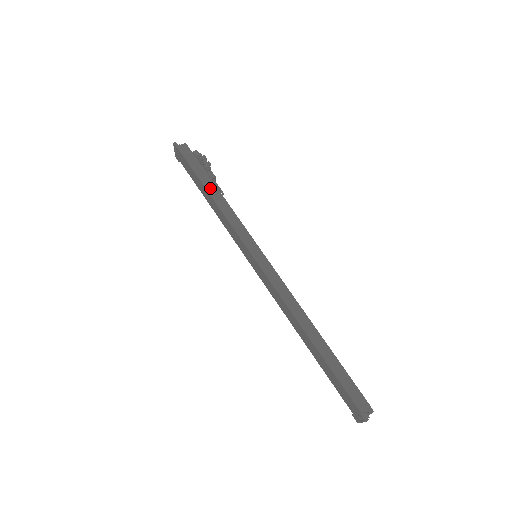
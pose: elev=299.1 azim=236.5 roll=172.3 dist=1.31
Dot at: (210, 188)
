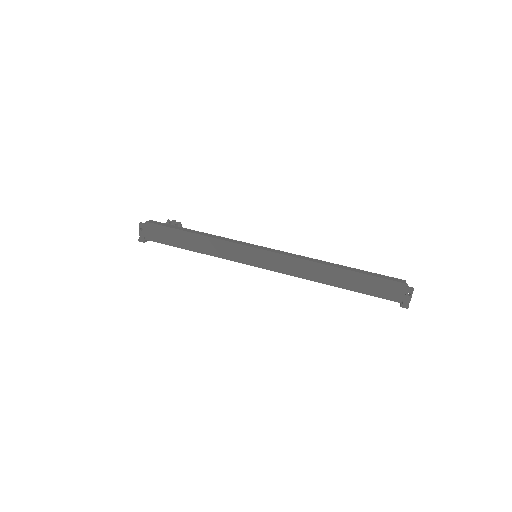
Dot at: (192, 231)
